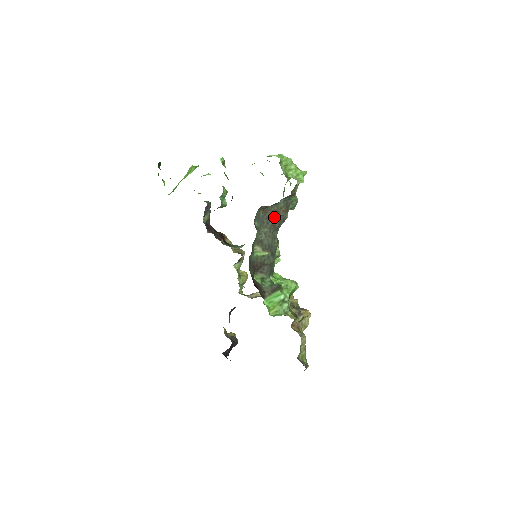
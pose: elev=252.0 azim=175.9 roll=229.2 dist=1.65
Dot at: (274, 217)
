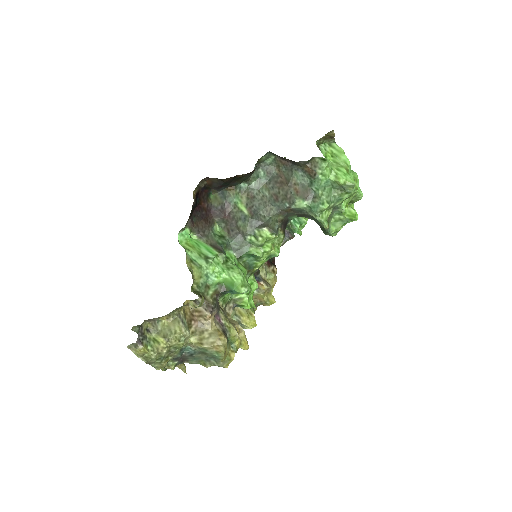
Dot at: (283, 187)
